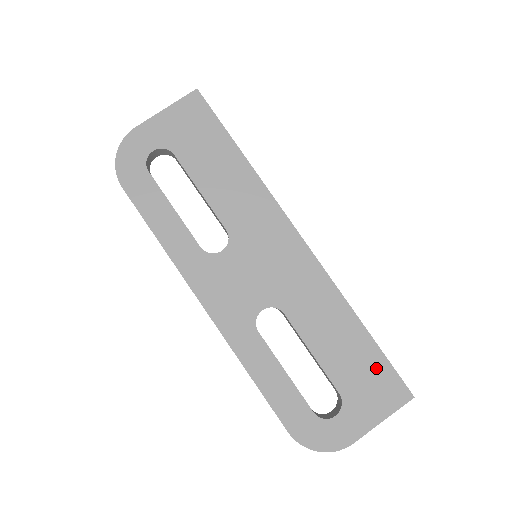
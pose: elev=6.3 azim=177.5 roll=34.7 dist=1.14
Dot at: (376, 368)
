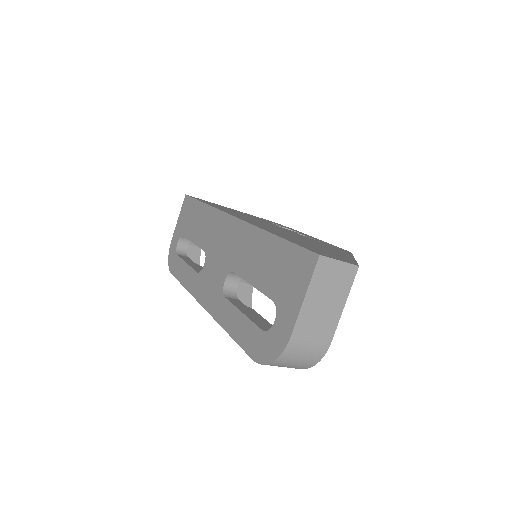
Dot at: (288, 258)
